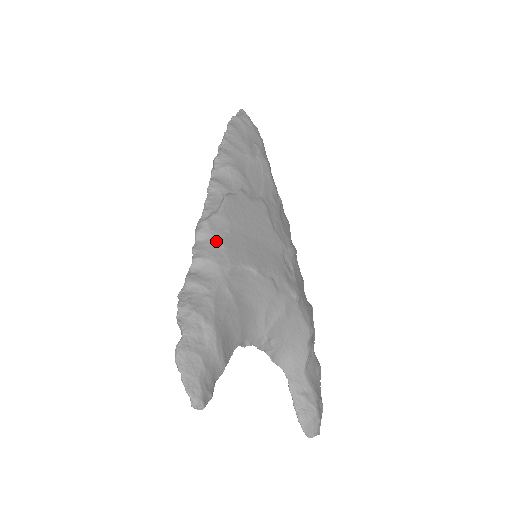
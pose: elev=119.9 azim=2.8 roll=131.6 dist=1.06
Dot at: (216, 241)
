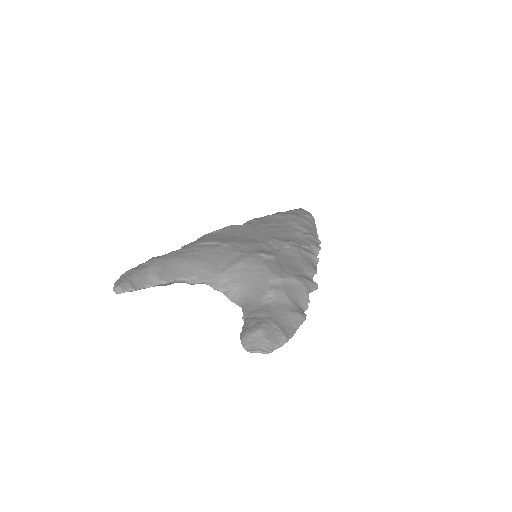
Dot at: (202, 238)
